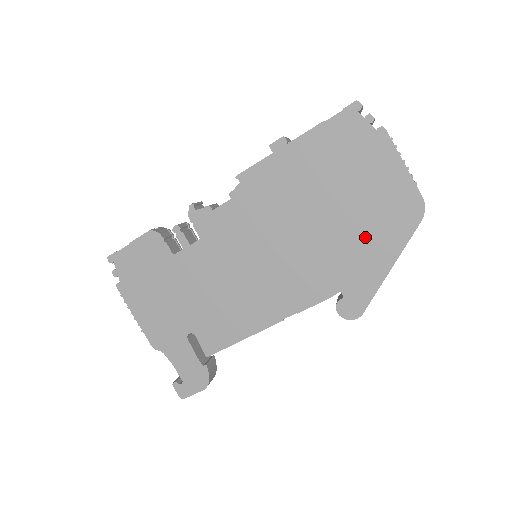
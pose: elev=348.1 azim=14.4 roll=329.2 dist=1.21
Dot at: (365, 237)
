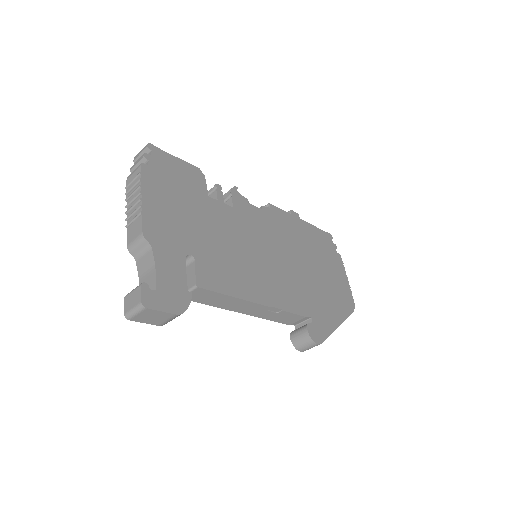
Dot at: (328, 297)
